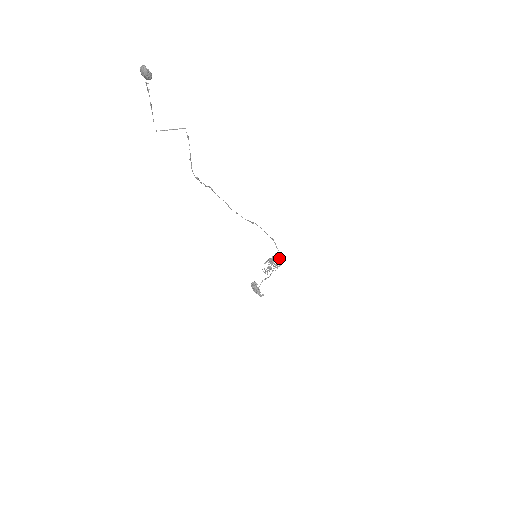
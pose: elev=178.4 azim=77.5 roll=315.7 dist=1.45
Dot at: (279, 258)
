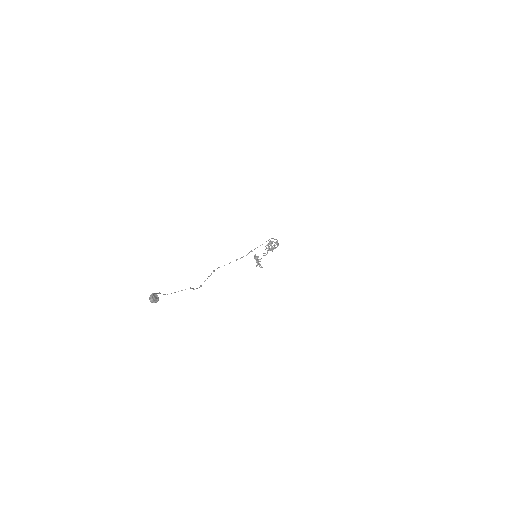
Dot at: (277, 244)
